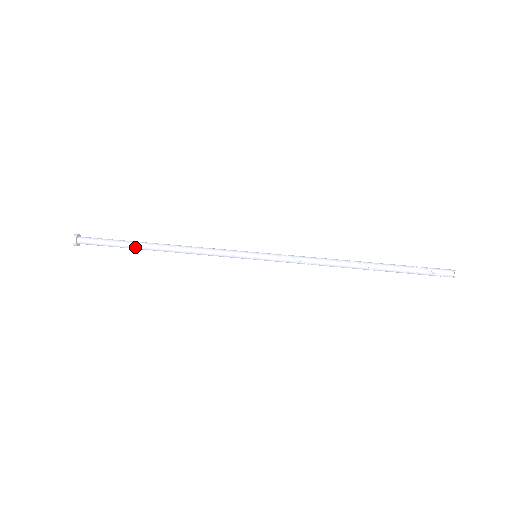
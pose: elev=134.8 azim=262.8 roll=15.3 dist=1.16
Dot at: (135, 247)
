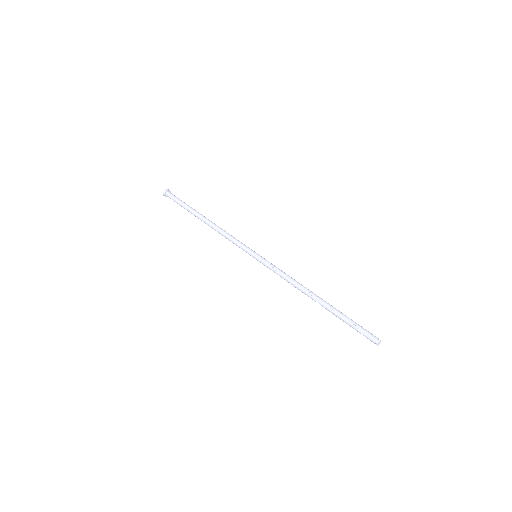
Dot at: (193, 214)
